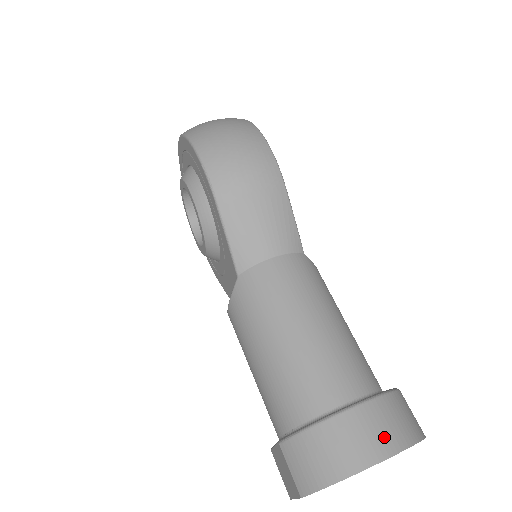
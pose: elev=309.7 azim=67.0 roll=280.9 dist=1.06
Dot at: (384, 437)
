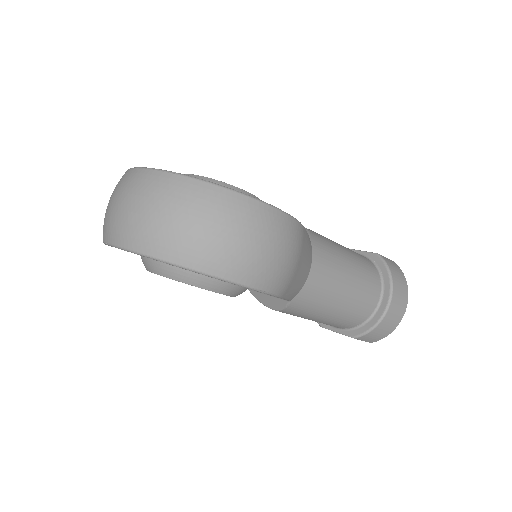
Dot at: (403, 297)
